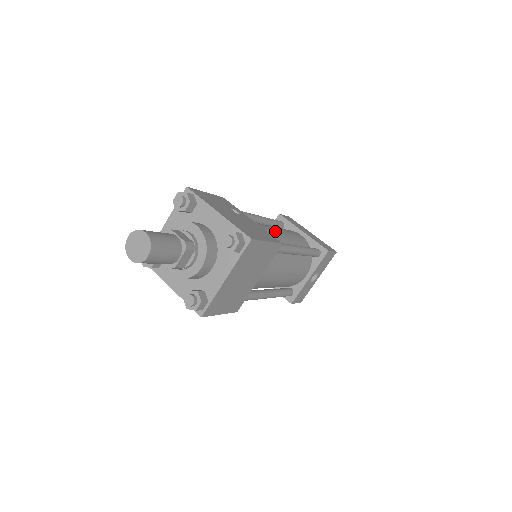
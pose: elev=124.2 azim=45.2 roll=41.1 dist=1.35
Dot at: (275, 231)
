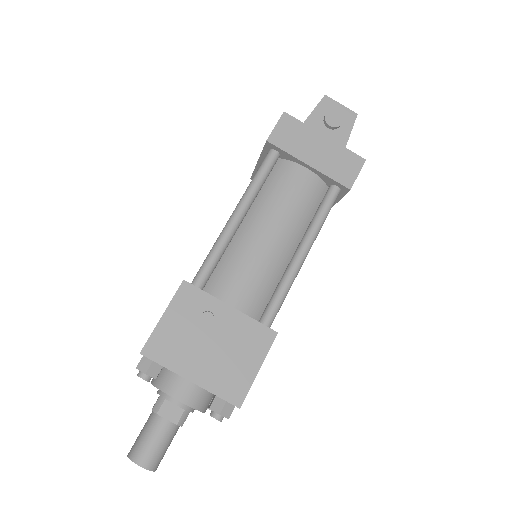
Dot at: (267, 251)
